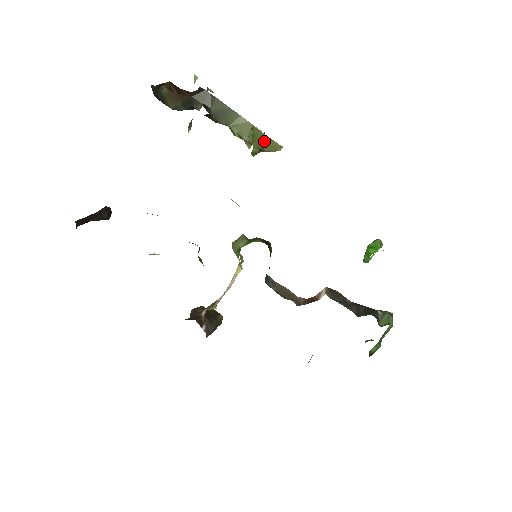
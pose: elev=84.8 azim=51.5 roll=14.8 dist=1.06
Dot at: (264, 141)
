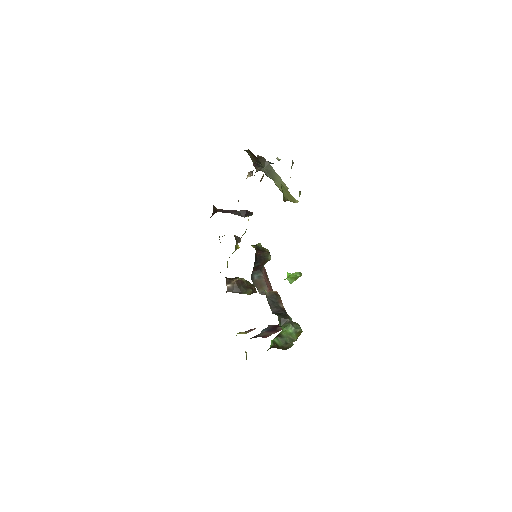
Dot at: (287, 194)
